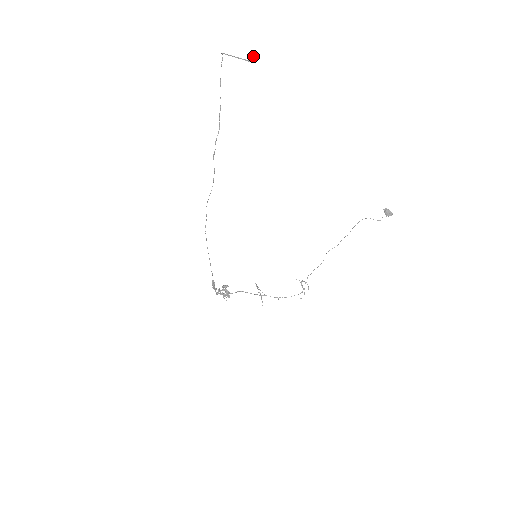
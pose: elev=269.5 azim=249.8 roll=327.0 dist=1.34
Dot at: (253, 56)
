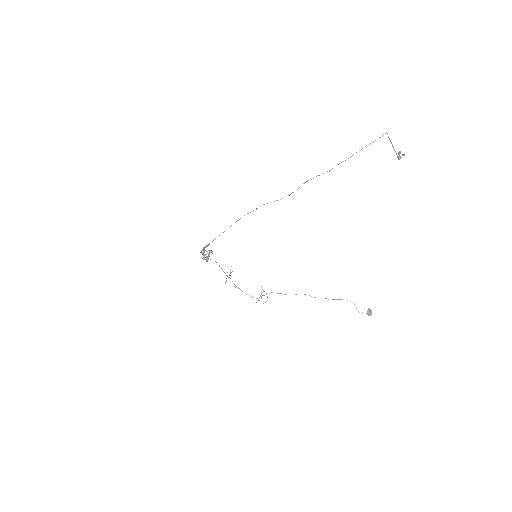
Dot at: (403, 155)
